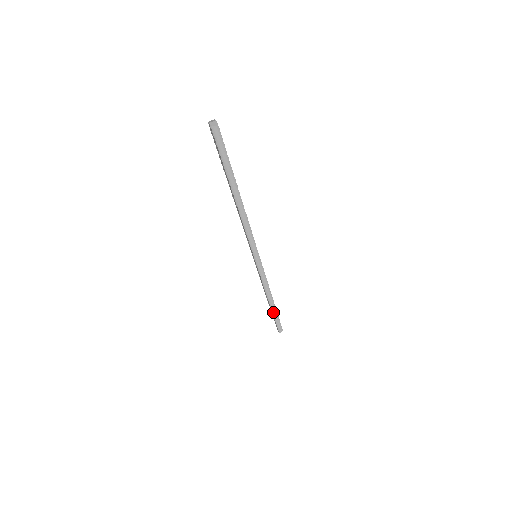
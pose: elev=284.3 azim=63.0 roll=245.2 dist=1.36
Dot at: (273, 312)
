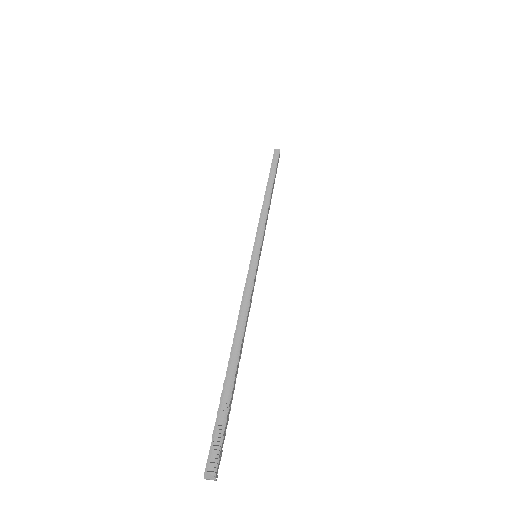
Dot at: (227, 376)
